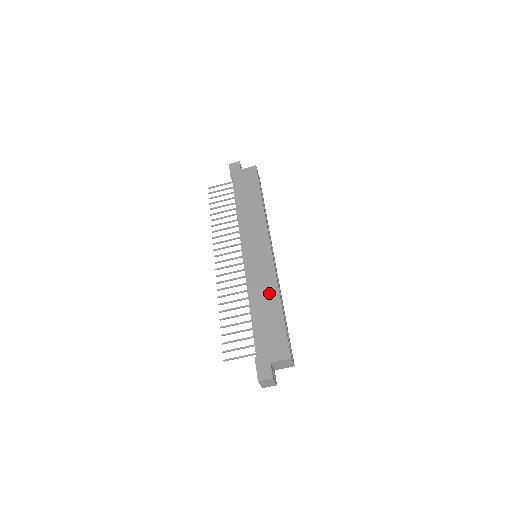
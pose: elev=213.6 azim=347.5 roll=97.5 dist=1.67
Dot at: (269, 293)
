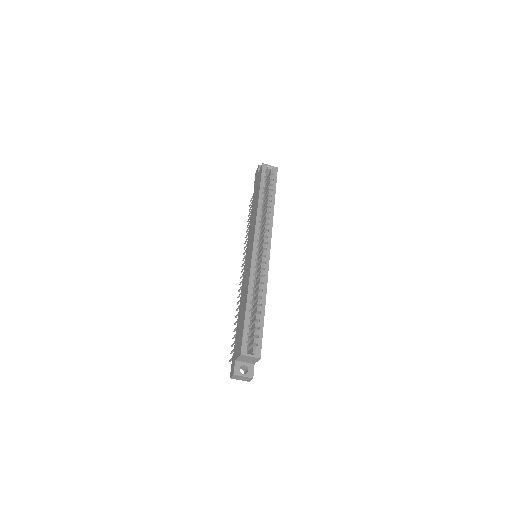
Dot at: (245, 293)
